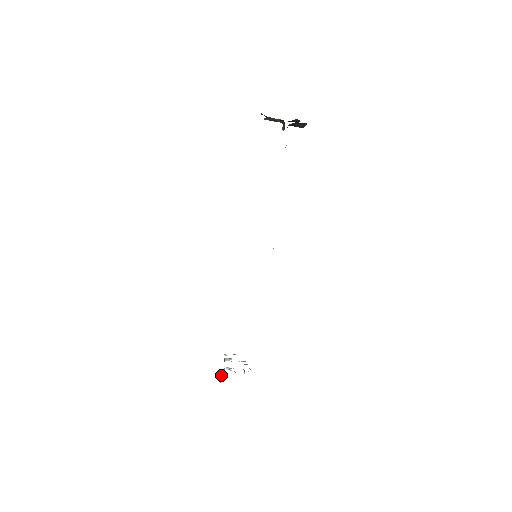
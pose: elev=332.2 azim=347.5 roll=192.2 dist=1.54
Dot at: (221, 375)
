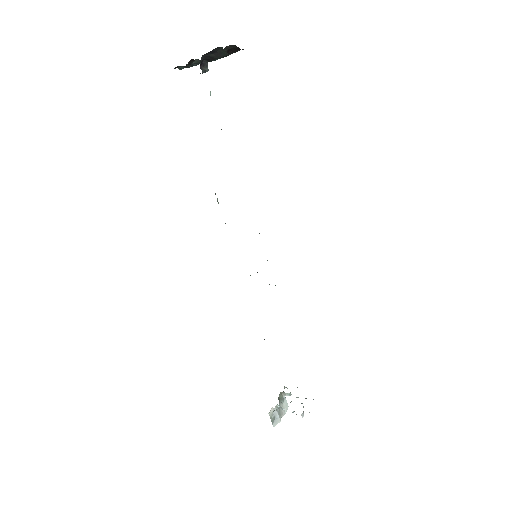
Dot at: occluded
